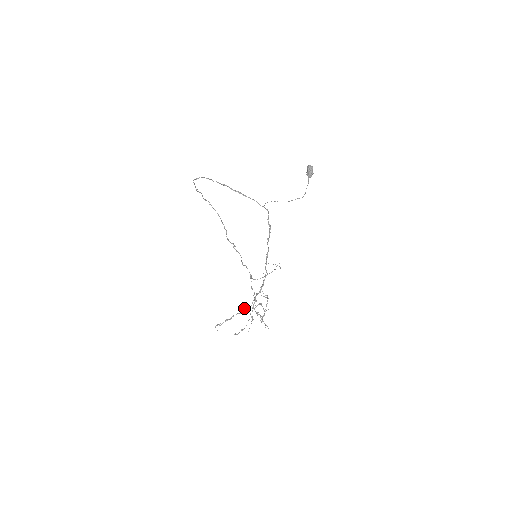
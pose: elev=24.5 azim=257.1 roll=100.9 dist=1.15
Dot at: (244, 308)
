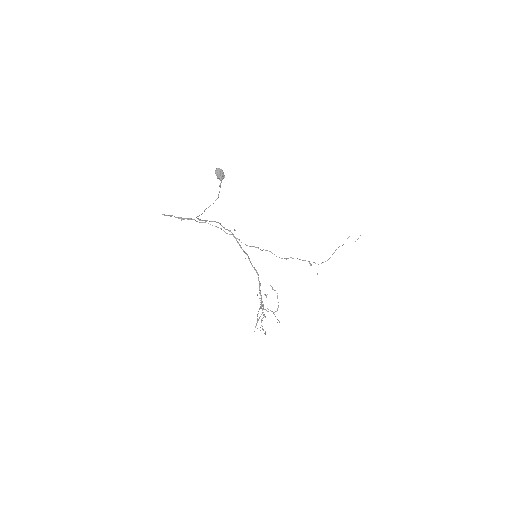
Dot at: (259, 308)
